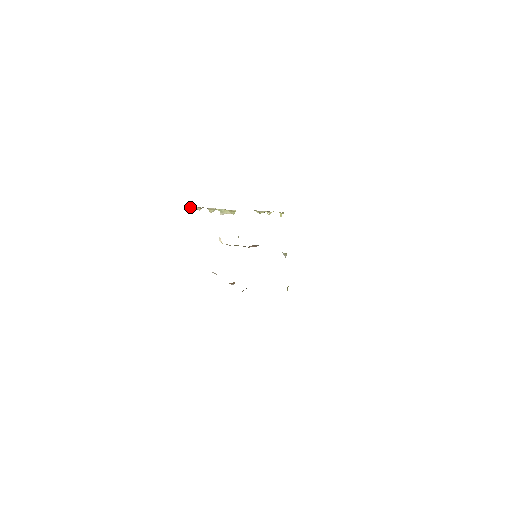
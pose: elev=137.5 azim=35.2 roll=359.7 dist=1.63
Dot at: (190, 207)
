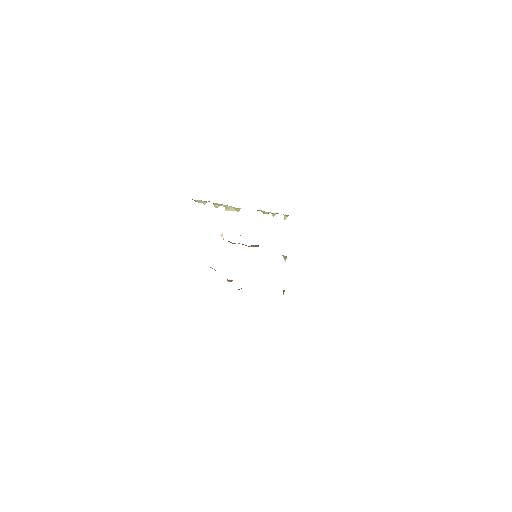
Dot at: (195, 200)
